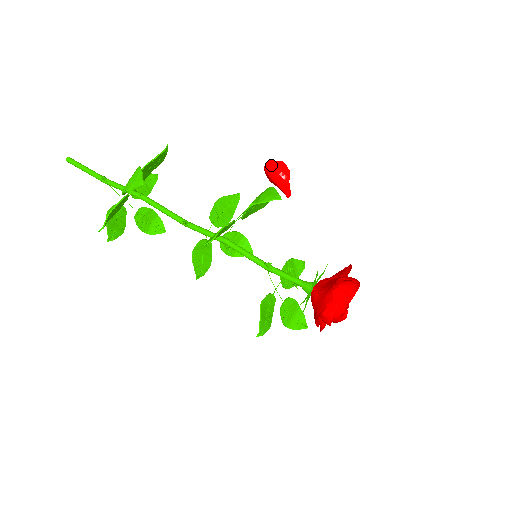
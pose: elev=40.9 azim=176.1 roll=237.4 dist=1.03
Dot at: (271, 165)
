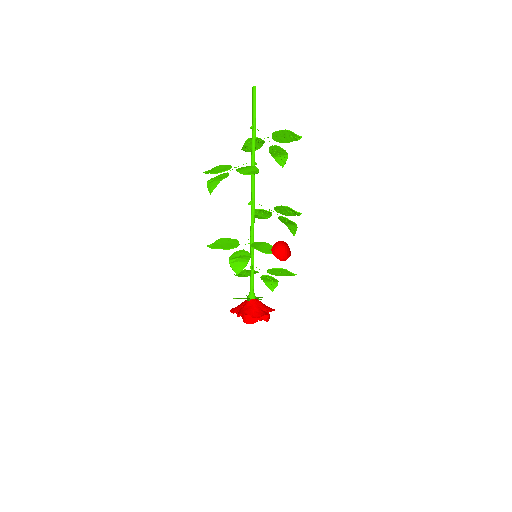
Dot at: (285, 243)
